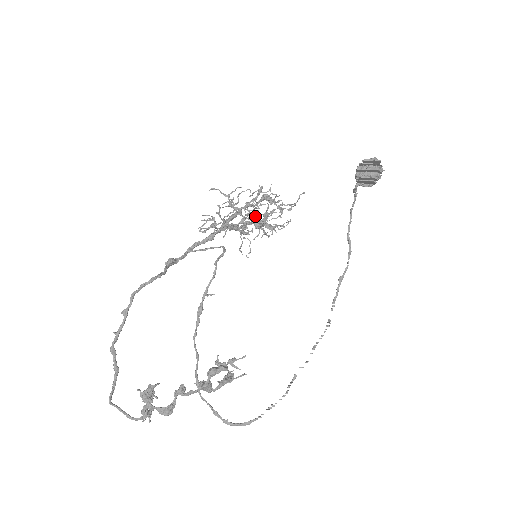
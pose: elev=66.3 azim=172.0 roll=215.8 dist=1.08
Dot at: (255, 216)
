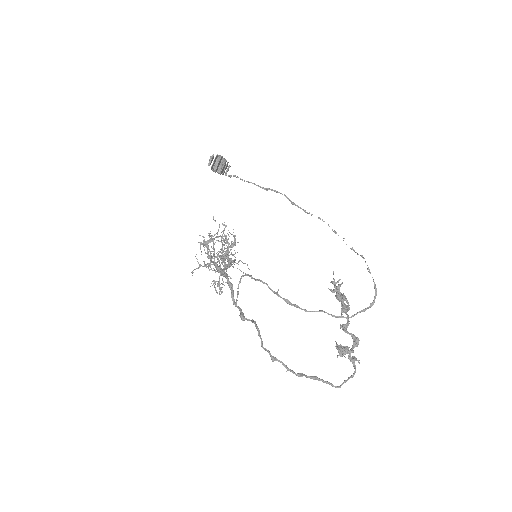
Dot at: occluded
